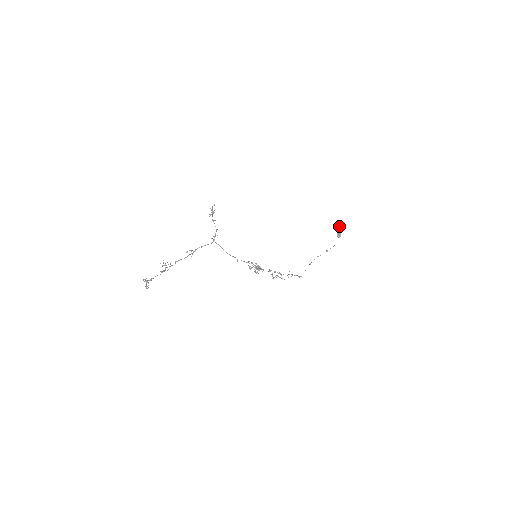
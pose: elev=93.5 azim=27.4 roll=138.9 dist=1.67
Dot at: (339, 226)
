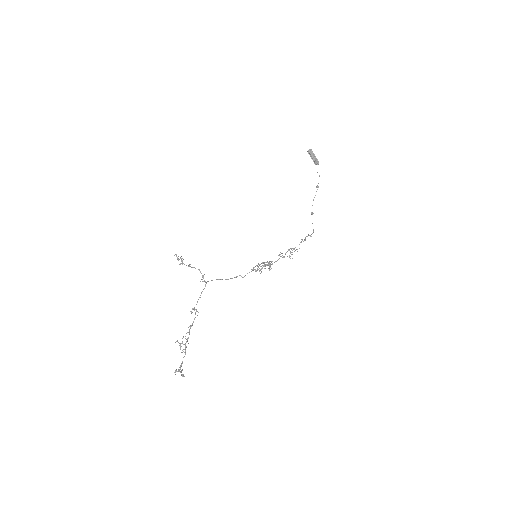
Dot at: (309, 154)
